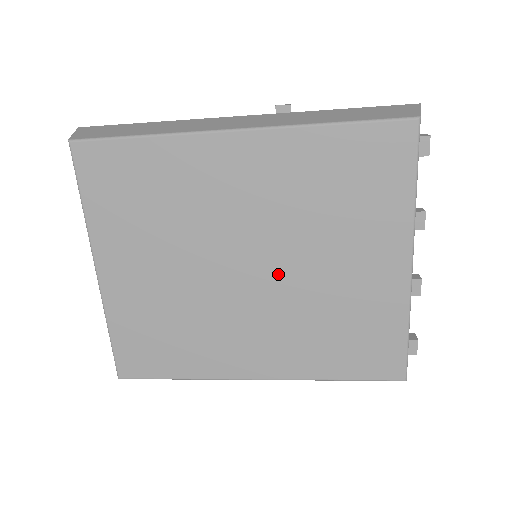
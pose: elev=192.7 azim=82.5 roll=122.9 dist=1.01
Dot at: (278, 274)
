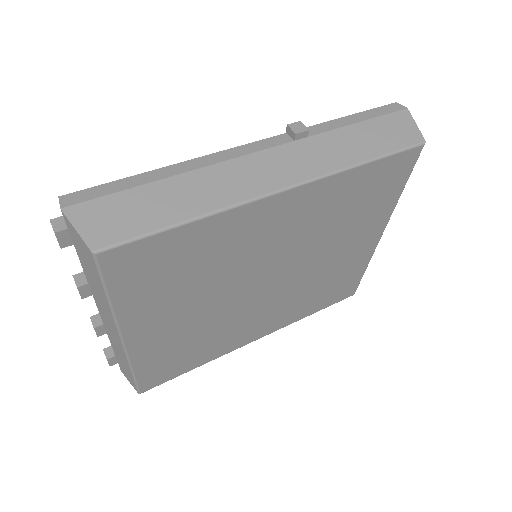
Dot at: (292, 275)
